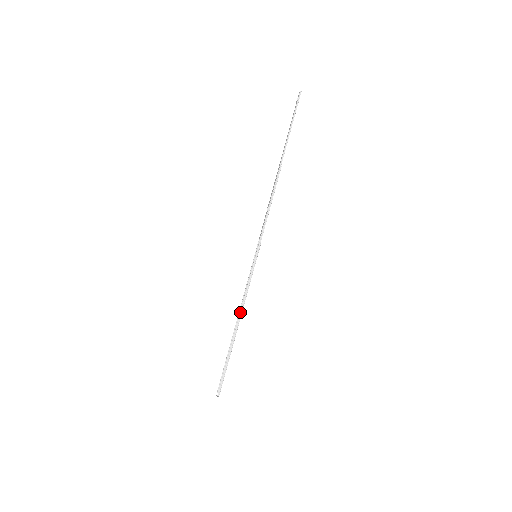
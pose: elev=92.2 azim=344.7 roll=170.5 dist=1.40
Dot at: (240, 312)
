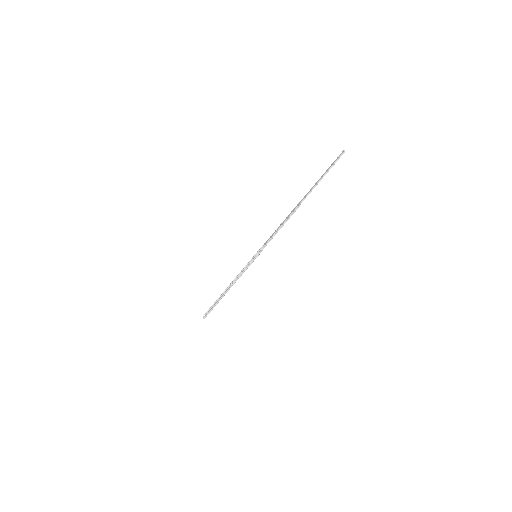
Dot at: (232, 285)
